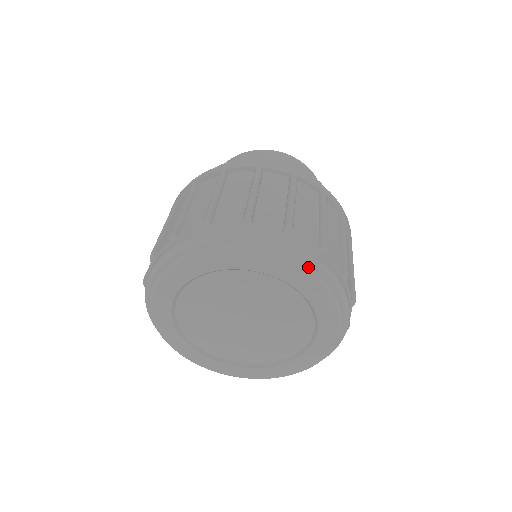
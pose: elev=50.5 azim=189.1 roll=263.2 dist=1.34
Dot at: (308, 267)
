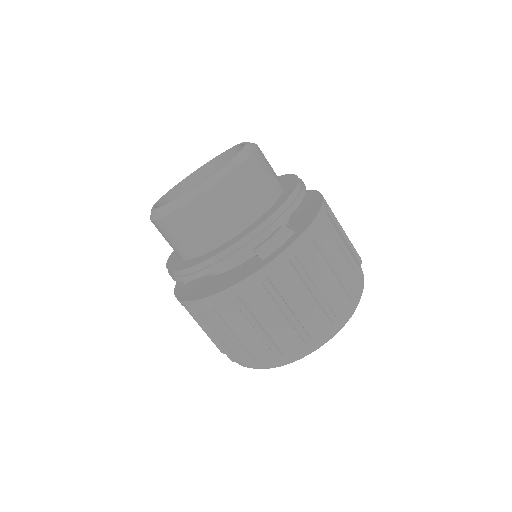
Dot at: occluded
